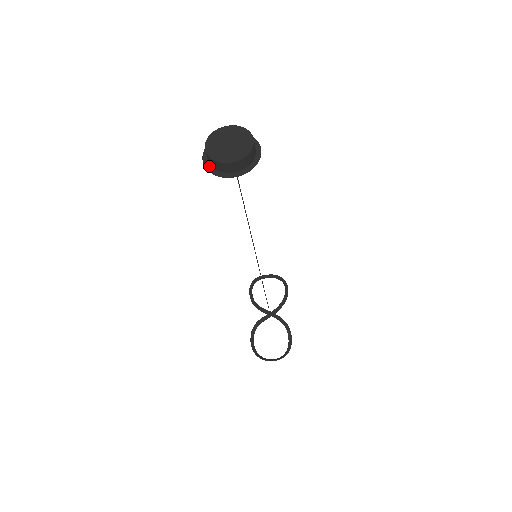
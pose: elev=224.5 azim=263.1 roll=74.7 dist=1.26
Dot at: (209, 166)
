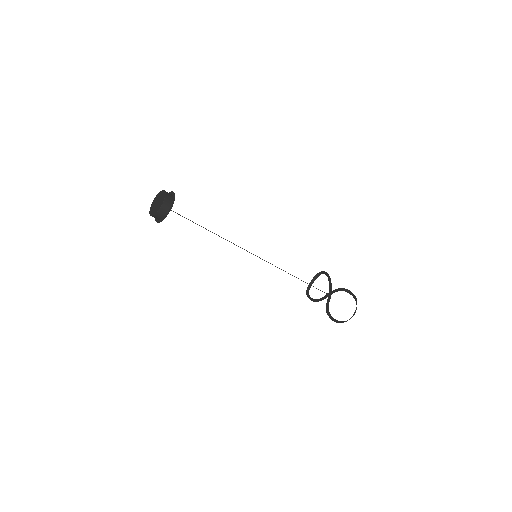
Dot at: (160, 221)
